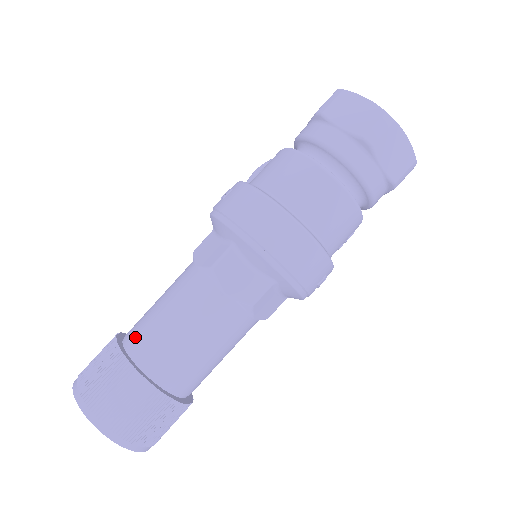
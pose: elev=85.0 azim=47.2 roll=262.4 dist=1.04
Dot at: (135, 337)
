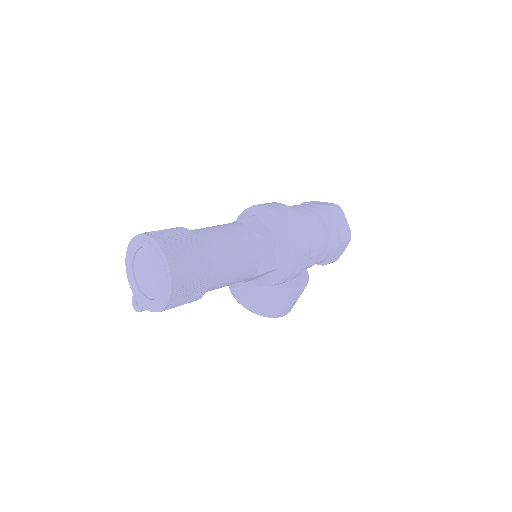
Dot at: occluded
